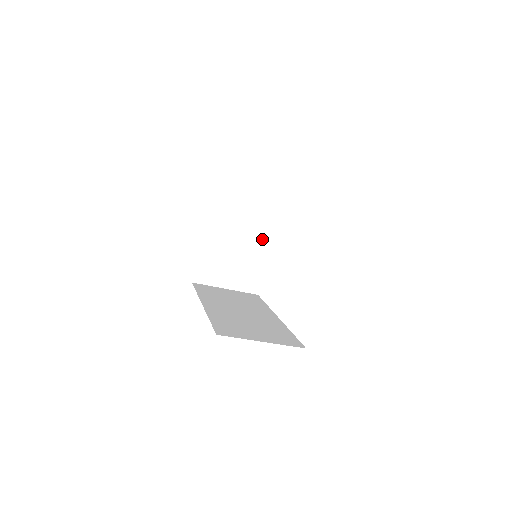
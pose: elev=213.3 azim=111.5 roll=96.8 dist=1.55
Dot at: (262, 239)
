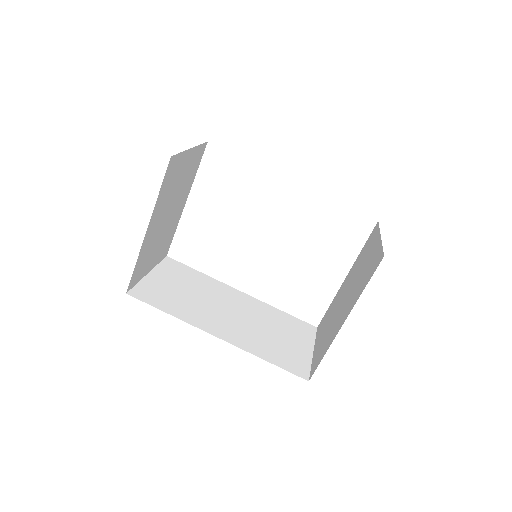
Dot at: (184, 197)
